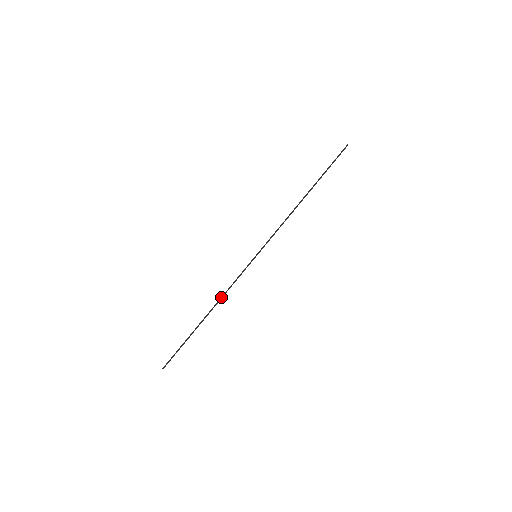
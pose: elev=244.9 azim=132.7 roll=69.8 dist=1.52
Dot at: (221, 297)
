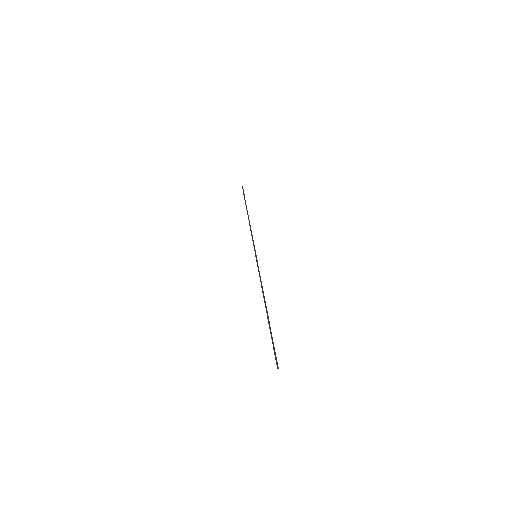
Dot at: (262, 291)
